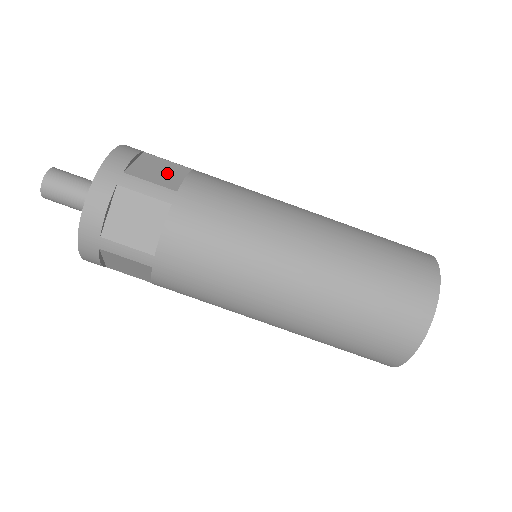
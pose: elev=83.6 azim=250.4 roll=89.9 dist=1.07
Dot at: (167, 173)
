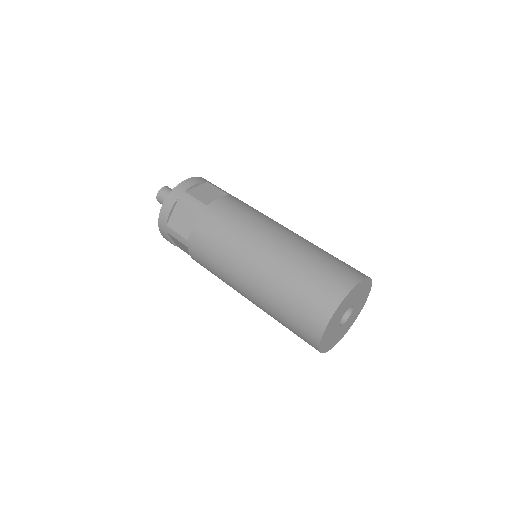
Dot at: (211, 195)
